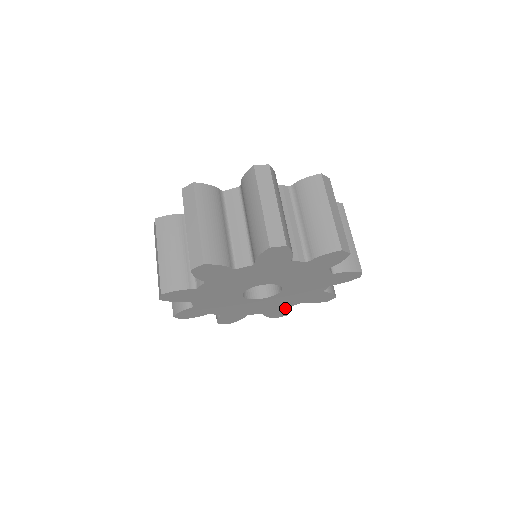
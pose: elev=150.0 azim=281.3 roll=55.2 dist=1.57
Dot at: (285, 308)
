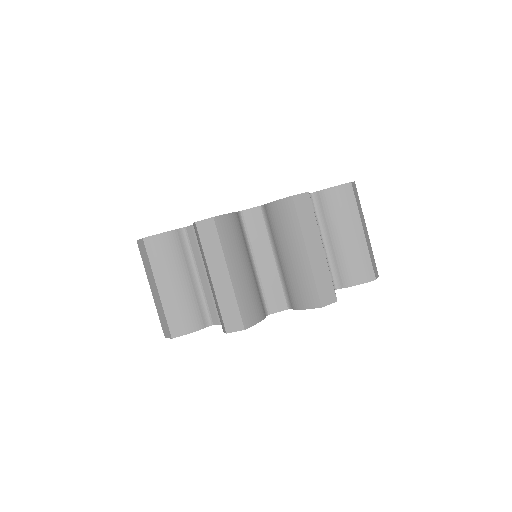
Dot at: occluded
